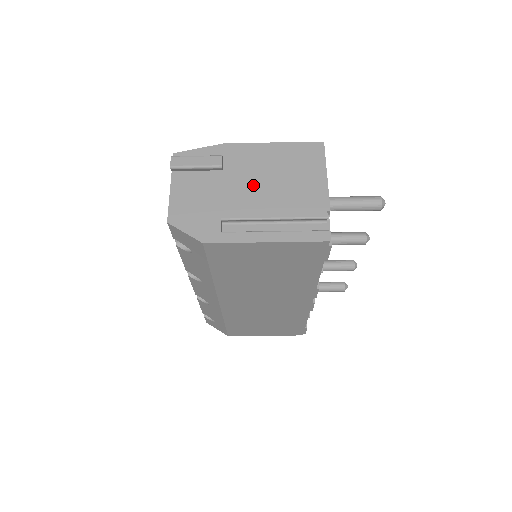
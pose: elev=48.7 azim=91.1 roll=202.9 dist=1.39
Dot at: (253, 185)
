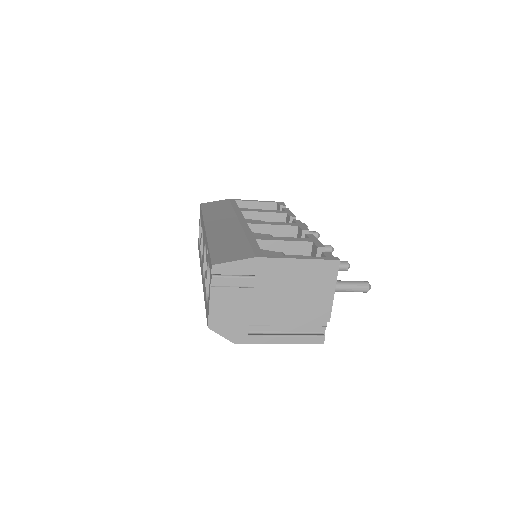
Dot at: (276, 299)
